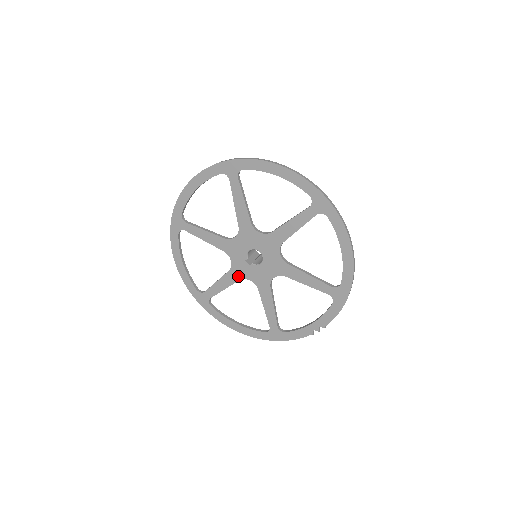
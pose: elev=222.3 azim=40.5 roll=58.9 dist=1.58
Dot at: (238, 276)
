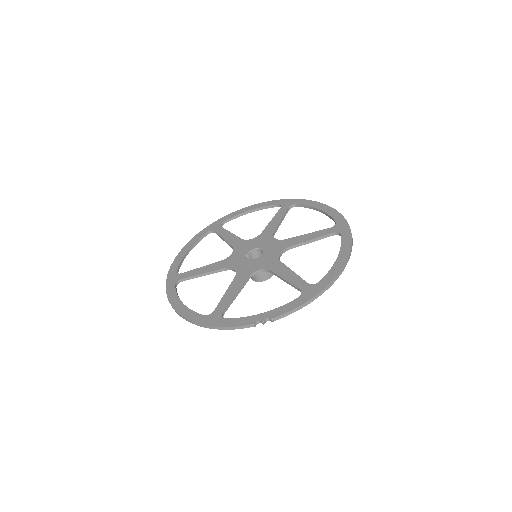
Dot at: (226, 265)
